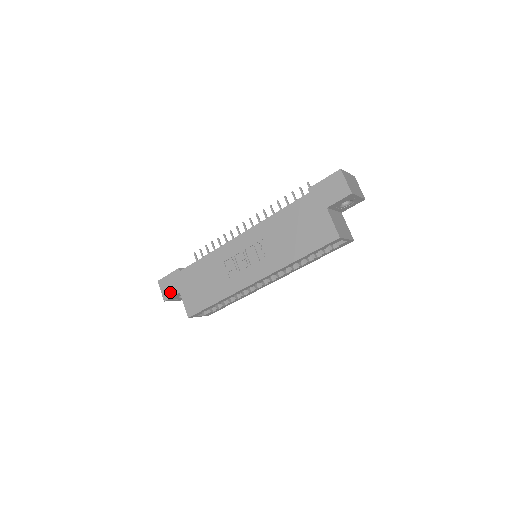
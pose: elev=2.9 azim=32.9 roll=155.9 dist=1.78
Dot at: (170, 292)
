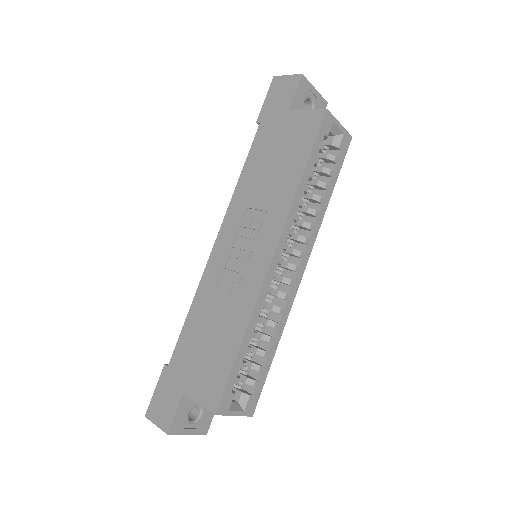
Dot at: (169, 410)
